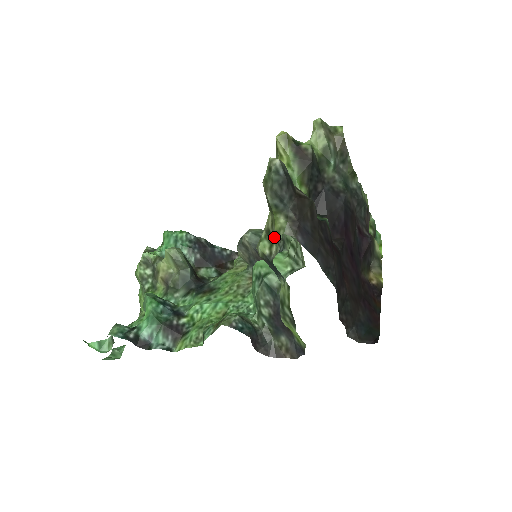
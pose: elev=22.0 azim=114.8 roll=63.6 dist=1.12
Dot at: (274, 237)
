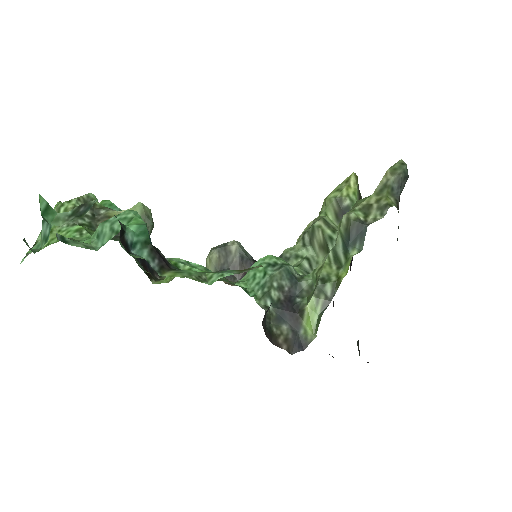
Dot at: (377, 209)
